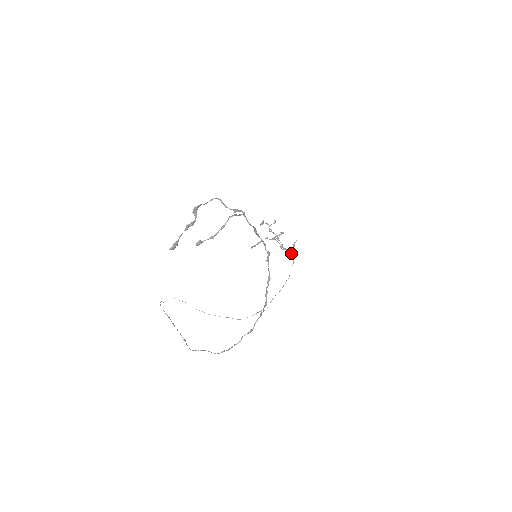
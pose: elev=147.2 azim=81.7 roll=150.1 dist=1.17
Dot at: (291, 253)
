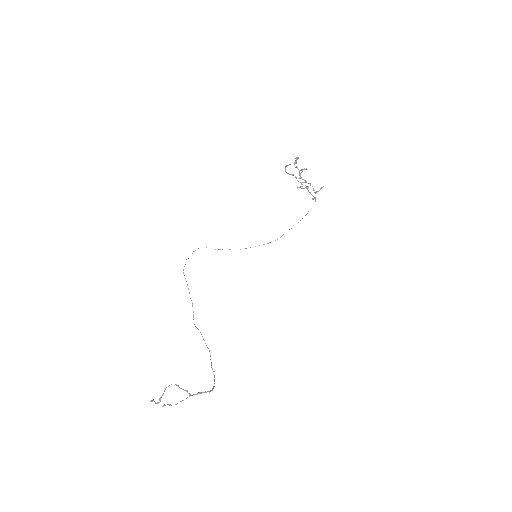
Dot at: (314, 197)
